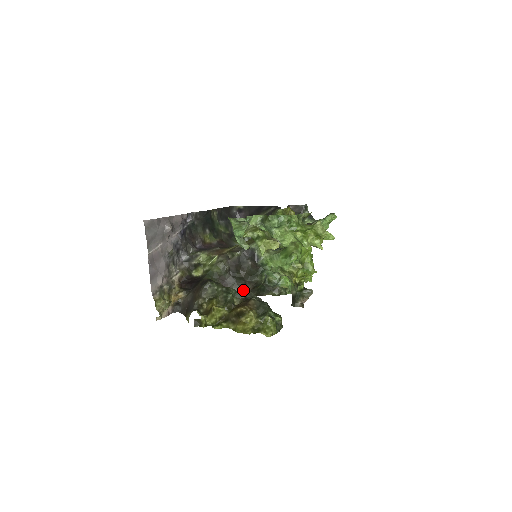
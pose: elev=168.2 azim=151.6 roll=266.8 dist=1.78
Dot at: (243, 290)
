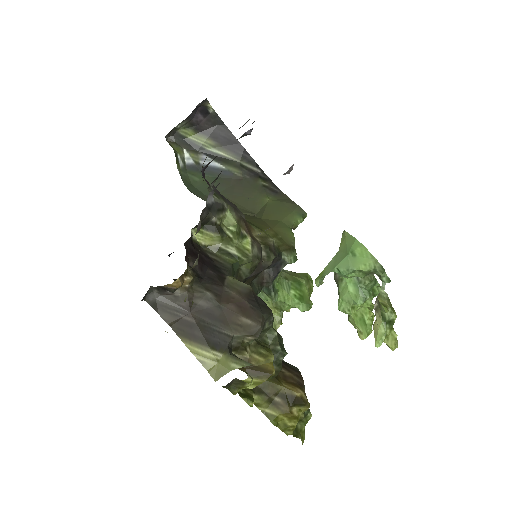
Dot at: occluded
